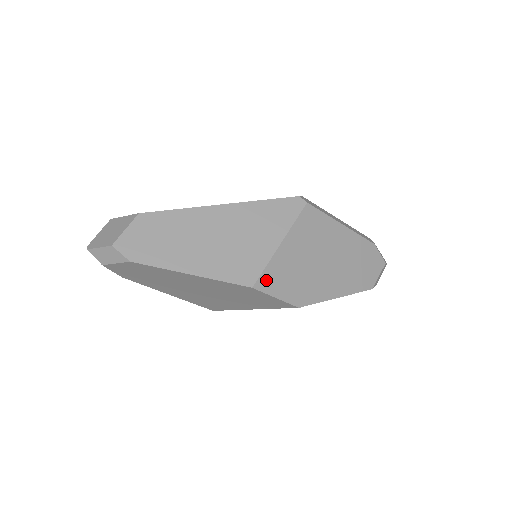
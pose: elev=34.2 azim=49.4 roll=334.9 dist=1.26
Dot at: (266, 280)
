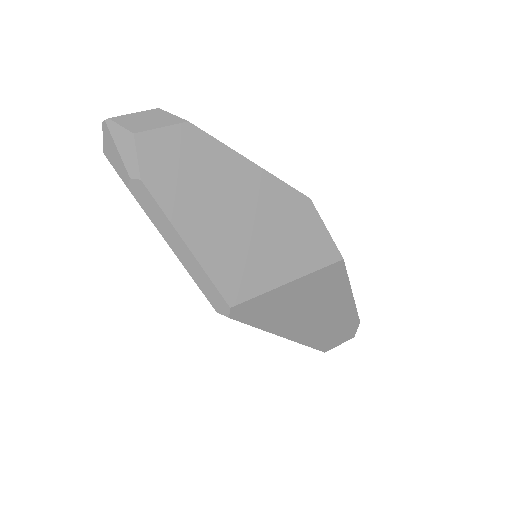
Dot at: occluded
